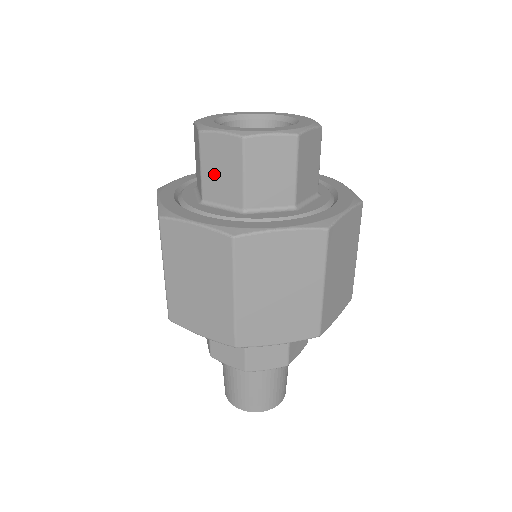
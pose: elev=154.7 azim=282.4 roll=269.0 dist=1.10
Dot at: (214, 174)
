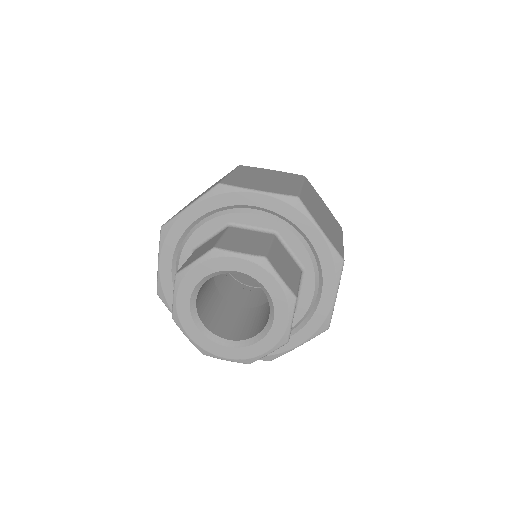
Dot at: occluded
